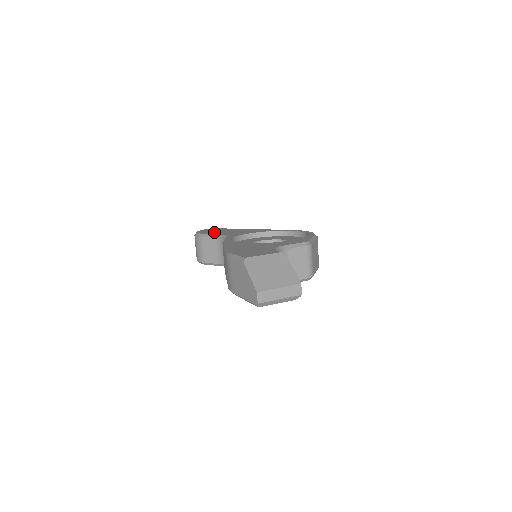
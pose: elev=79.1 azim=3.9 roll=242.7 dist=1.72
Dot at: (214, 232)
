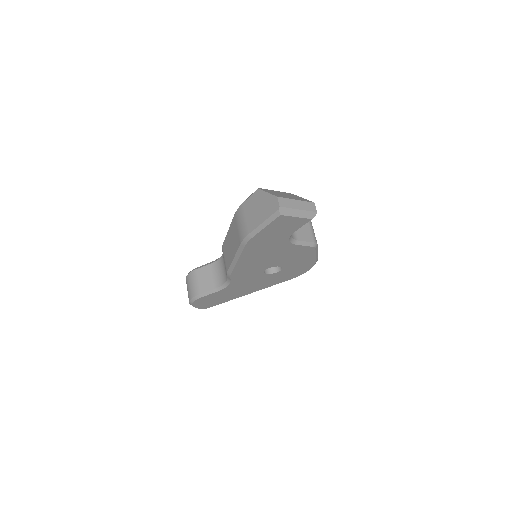
Dot at: occluded
